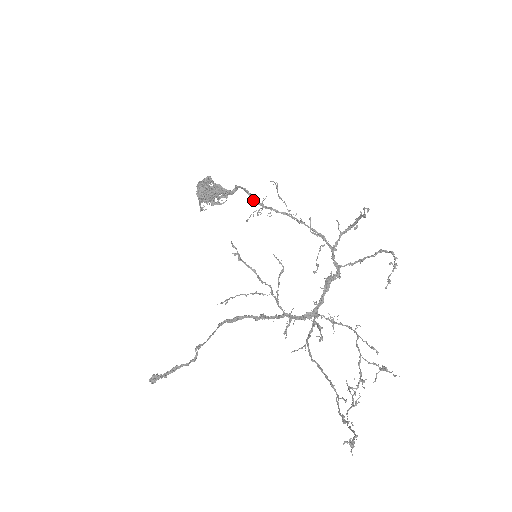
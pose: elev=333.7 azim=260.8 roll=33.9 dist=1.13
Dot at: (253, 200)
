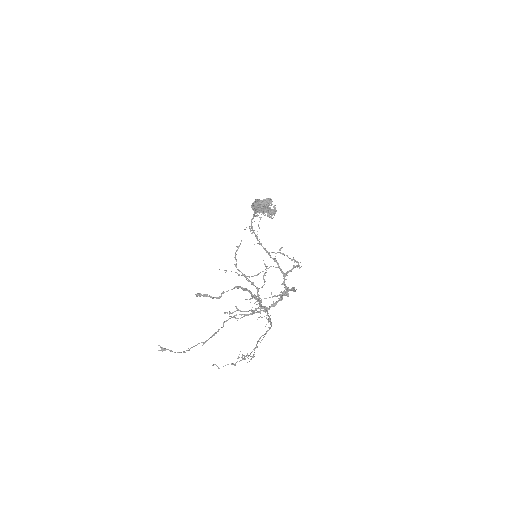
Dot at: (251, 220)
